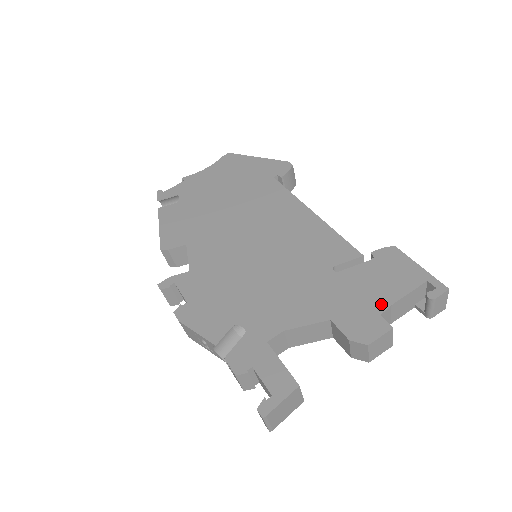
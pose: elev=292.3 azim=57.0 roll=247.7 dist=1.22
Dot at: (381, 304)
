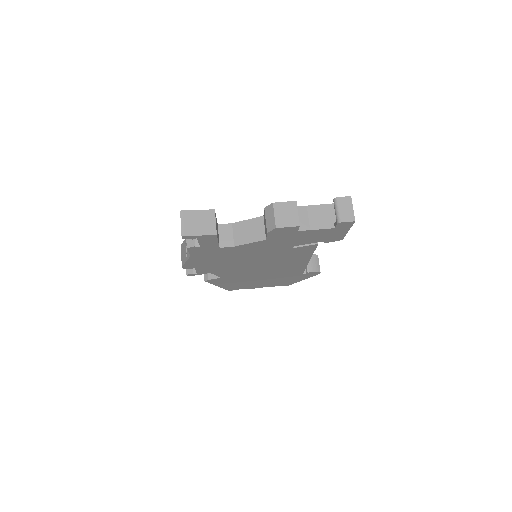
Dot at: occluded
